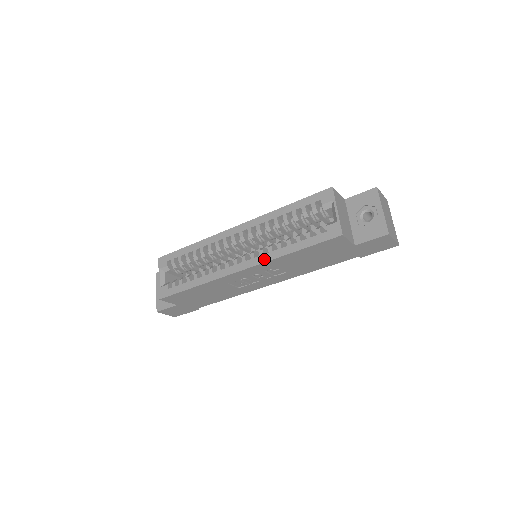
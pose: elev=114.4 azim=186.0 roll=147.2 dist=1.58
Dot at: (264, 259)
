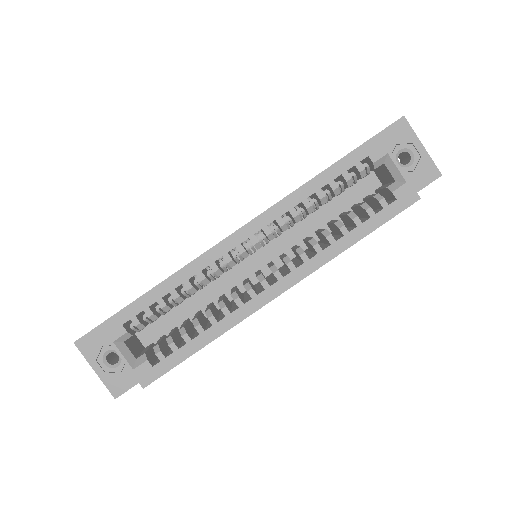
Dot at: (315, 265)
